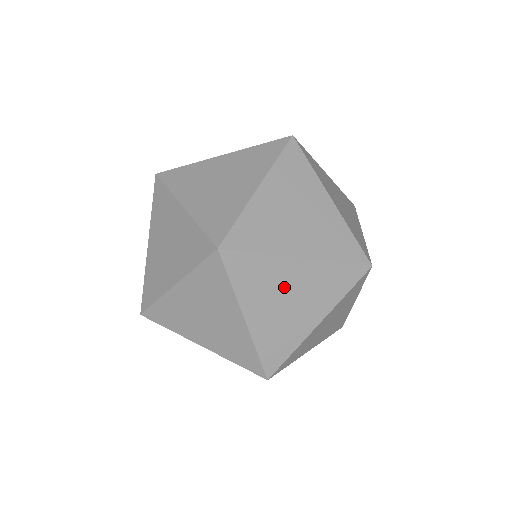
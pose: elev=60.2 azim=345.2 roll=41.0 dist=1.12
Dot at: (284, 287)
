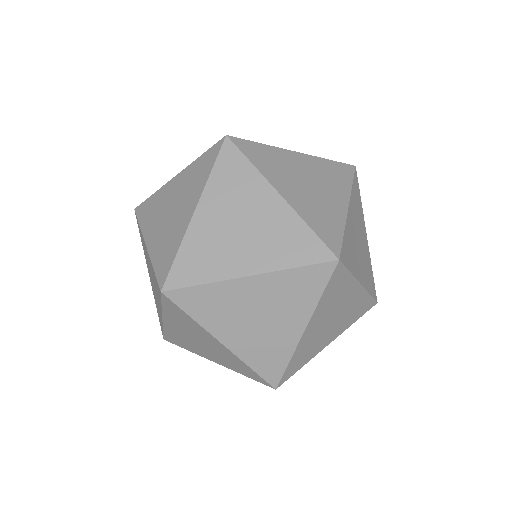
Dot at: (247, 306)
